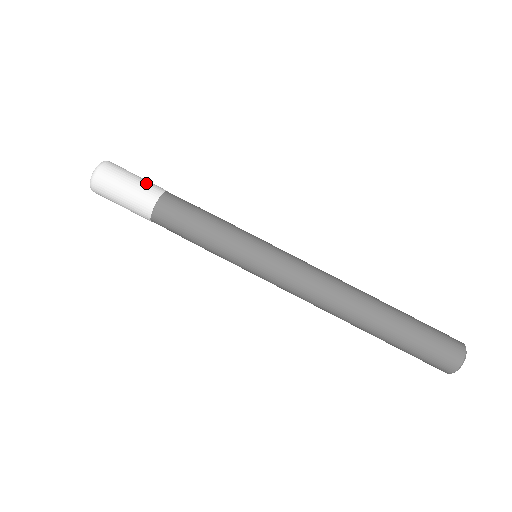
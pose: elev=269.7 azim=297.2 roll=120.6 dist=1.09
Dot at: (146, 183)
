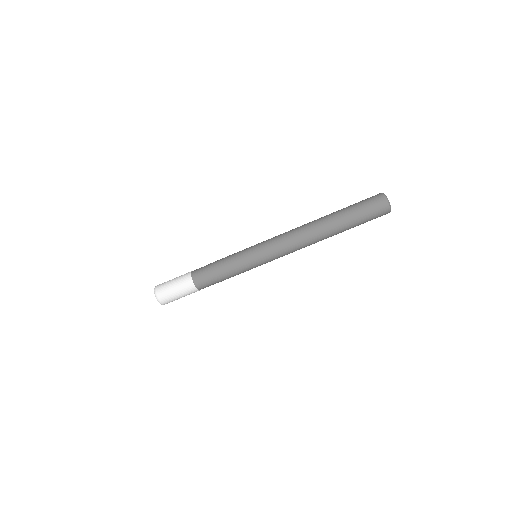
Dot at: (182, 285)
